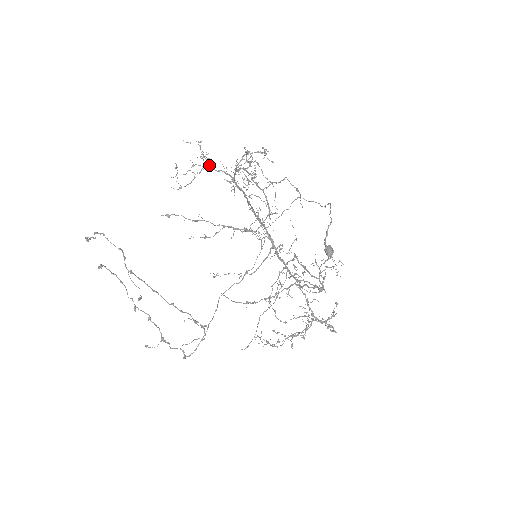
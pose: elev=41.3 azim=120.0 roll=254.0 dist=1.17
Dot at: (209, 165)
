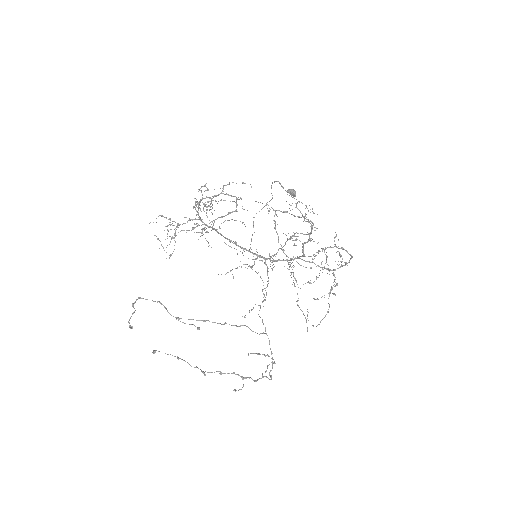
Dot at: (178, 224)
